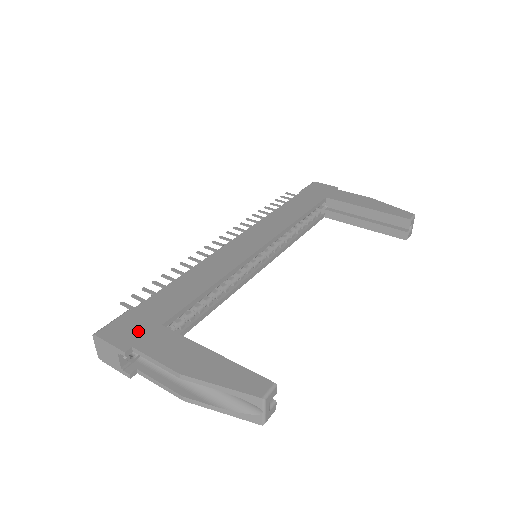
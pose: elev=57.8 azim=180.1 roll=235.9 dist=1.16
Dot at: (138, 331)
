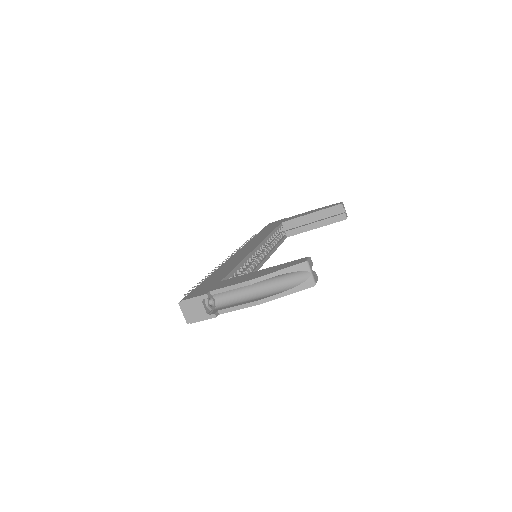
Dot at: (208, 288)
